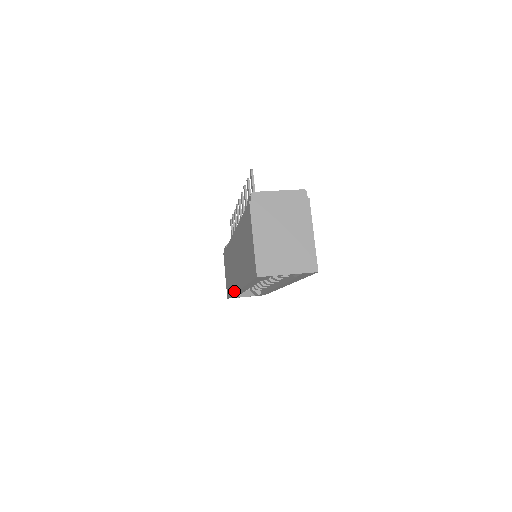
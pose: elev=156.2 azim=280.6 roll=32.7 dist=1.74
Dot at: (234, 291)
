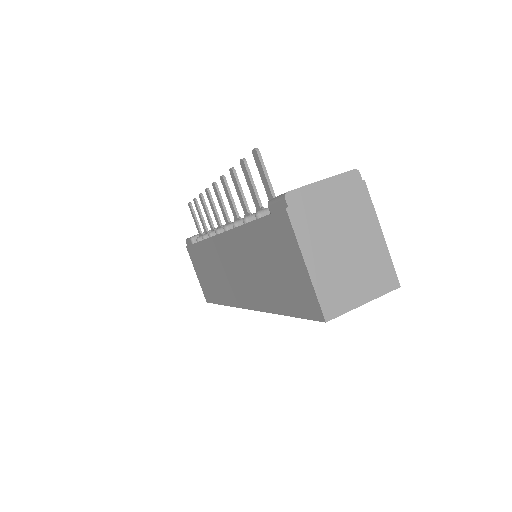
Dot at: (231, 304)
